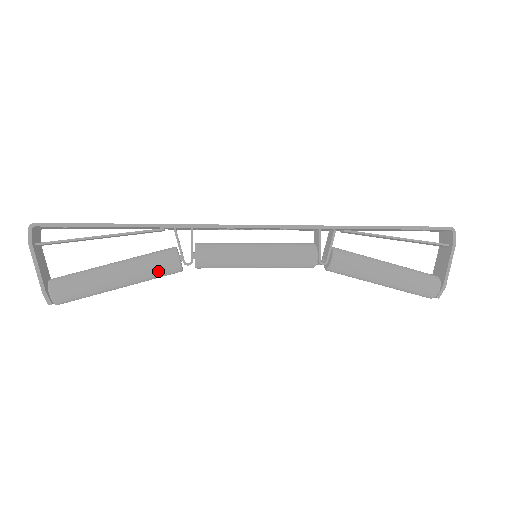
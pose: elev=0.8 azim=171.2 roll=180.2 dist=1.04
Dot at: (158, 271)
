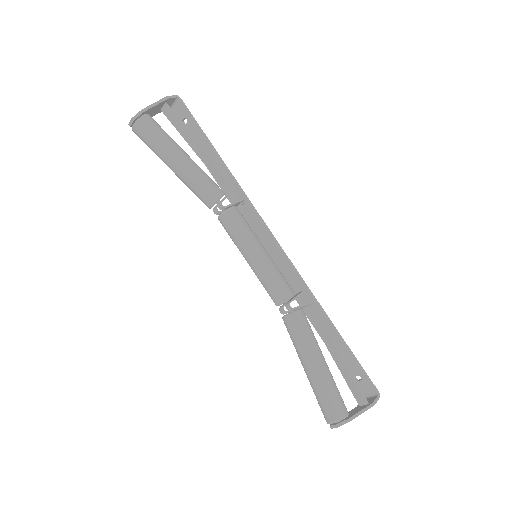
Dot at: (205, 184)
